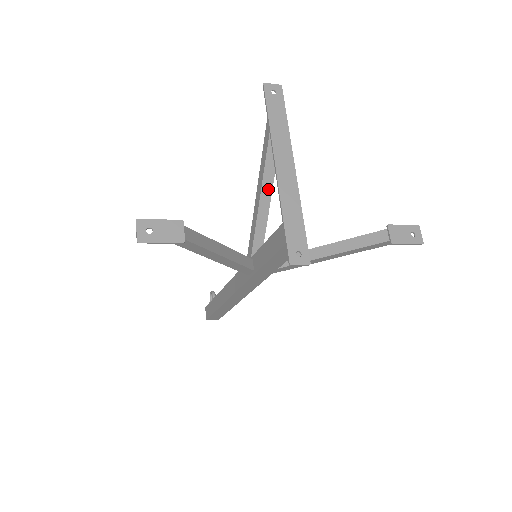
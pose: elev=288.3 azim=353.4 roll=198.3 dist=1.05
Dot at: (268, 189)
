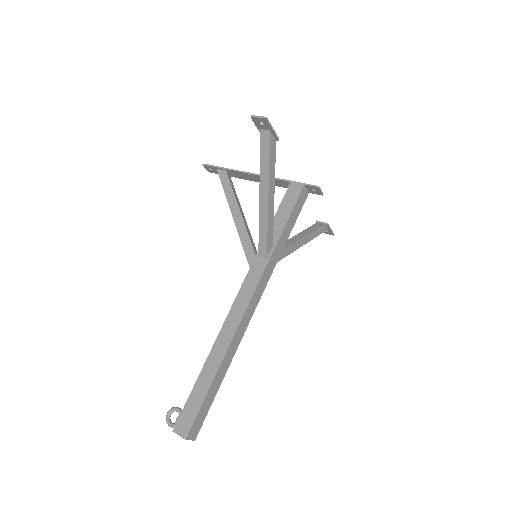
Dot at: (241, 210)
